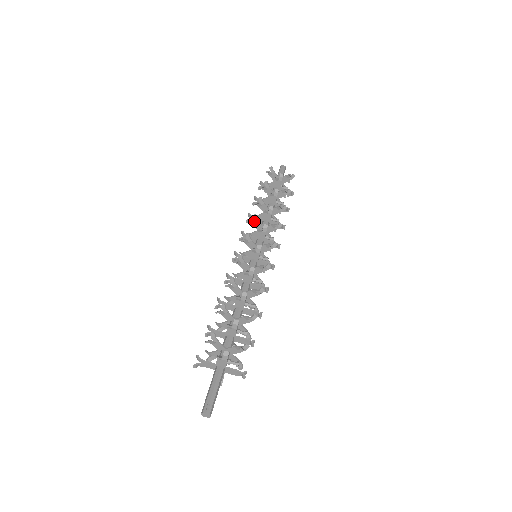
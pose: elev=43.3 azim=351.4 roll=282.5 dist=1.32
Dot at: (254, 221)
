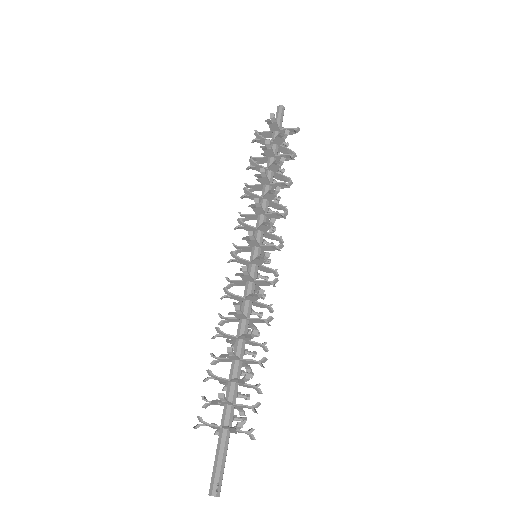
Dot at: (255, 205)
